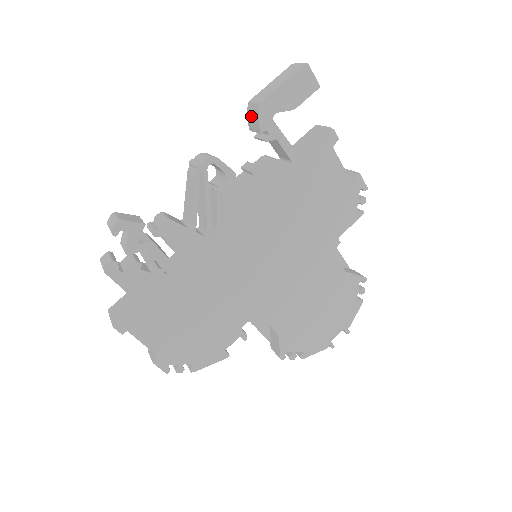
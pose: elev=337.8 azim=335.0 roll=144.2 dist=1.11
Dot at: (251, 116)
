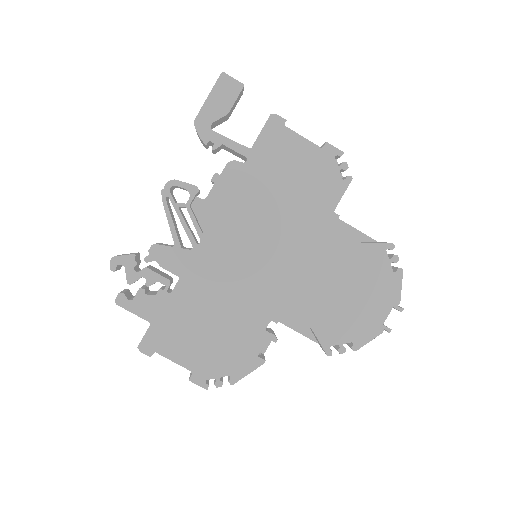
Dot at: (198, 136)
